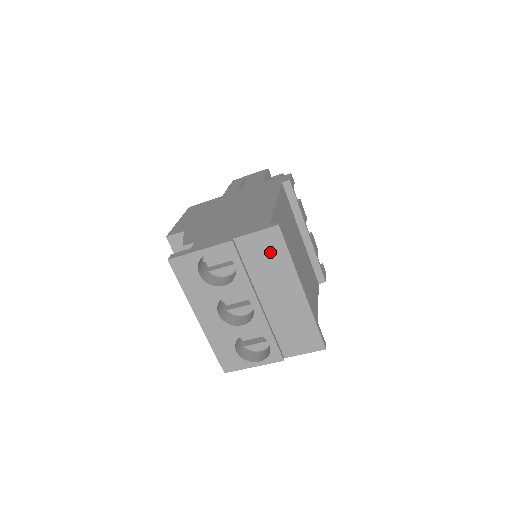
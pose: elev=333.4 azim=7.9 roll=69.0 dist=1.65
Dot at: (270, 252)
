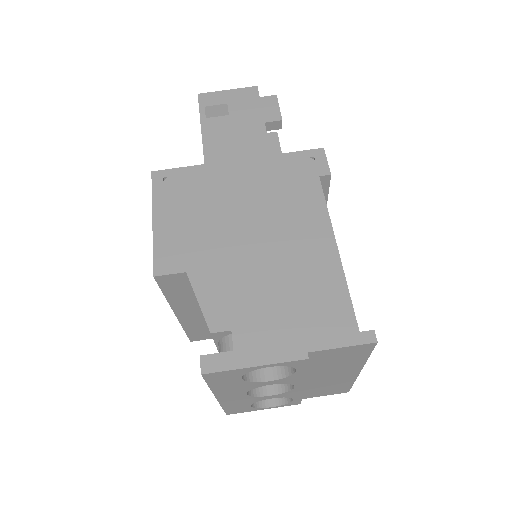
Dot at: (347, 357)
